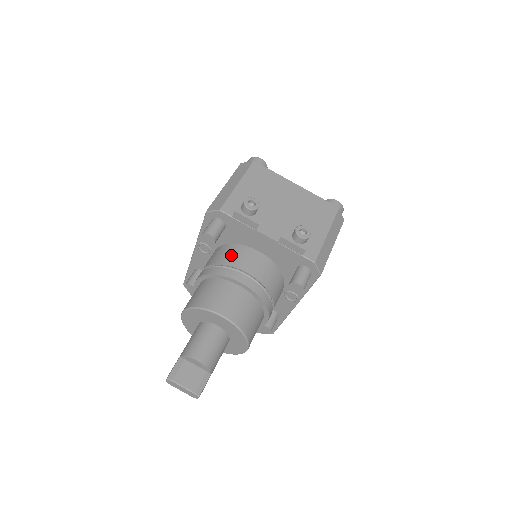
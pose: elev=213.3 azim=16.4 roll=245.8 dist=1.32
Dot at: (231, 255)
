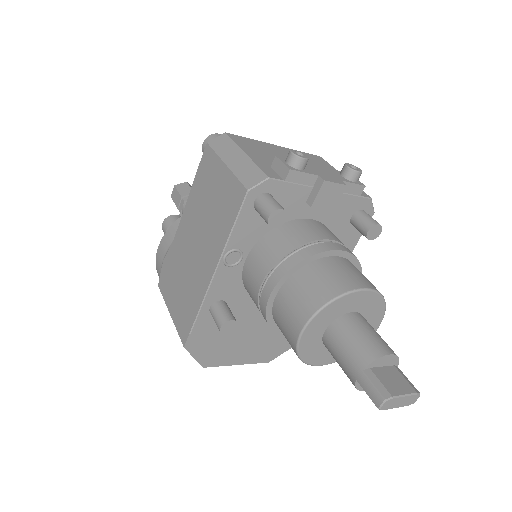
Dot at: (294, 234)
